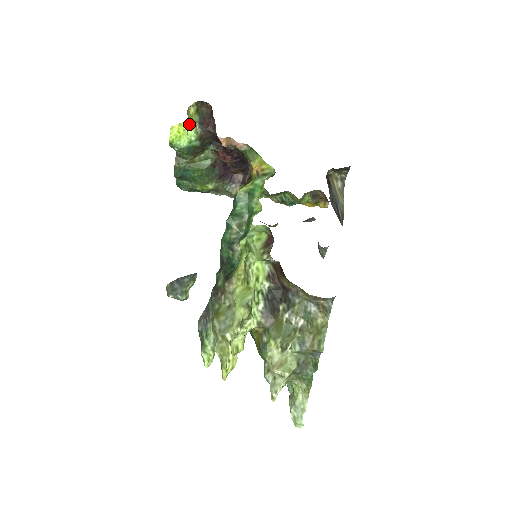
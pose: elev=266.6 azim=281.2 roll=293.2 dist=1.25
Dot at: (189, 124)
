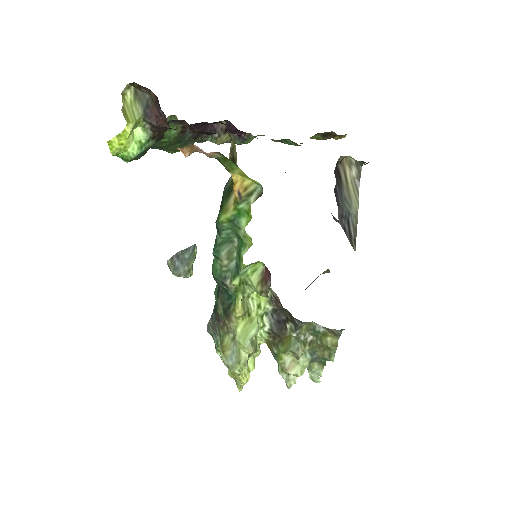
Dot at: (131, 129)
